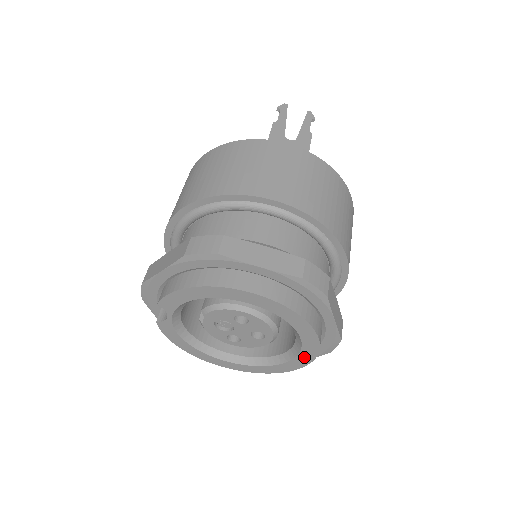
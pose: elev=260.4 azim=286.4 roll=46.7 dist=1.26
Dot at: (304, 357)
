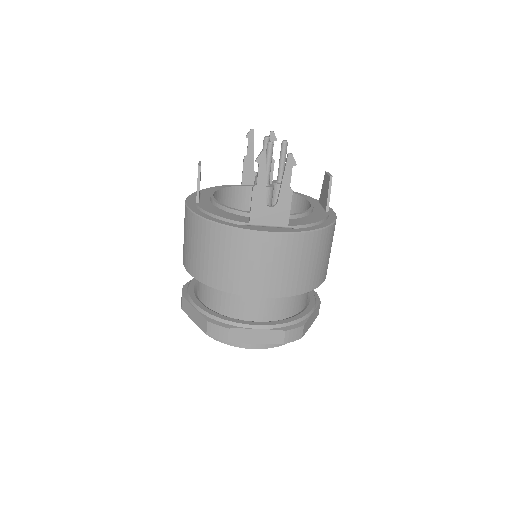
Dot at: occluded
